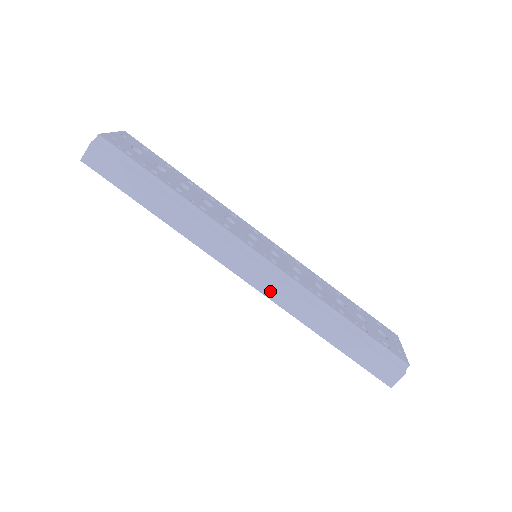
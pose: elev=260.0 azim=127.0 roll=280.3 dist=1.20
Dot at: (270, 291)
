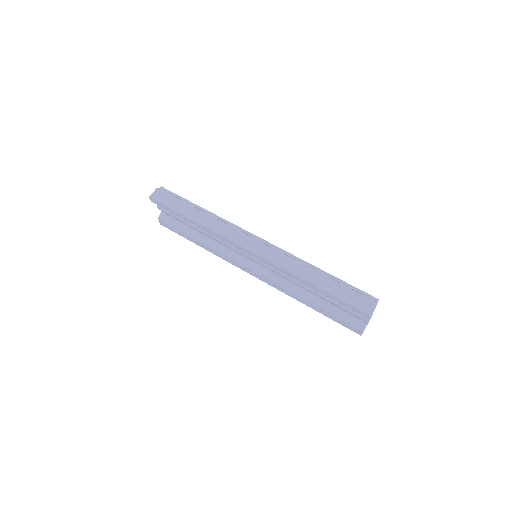
Dot at: (268, 256)
